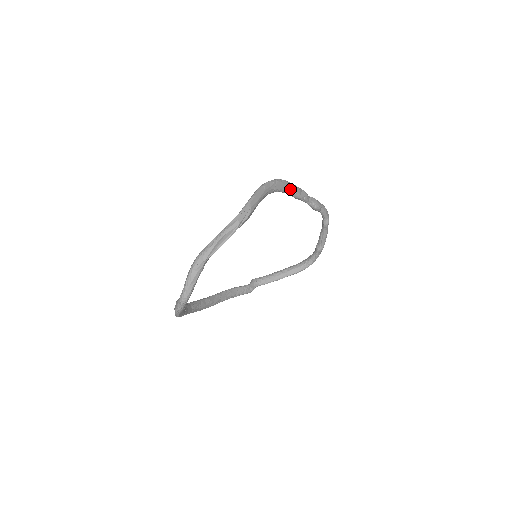
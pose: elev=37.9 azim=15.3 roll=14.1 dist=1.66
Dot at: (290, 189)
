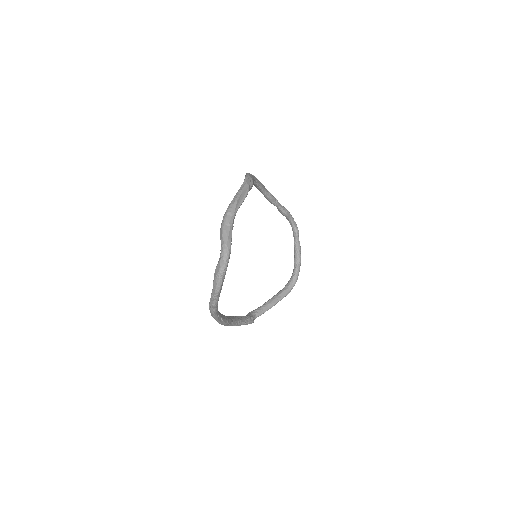
Dot at: (265, 188)
